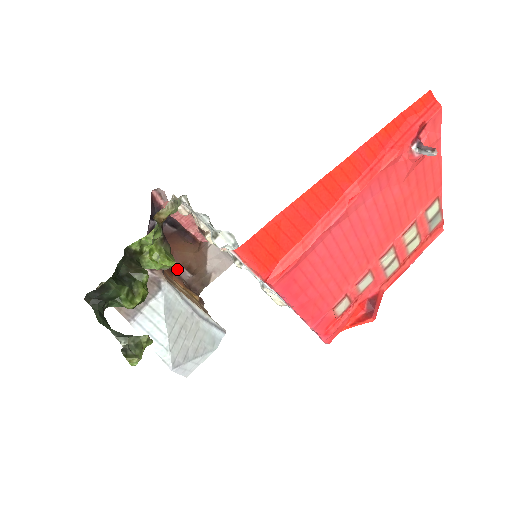
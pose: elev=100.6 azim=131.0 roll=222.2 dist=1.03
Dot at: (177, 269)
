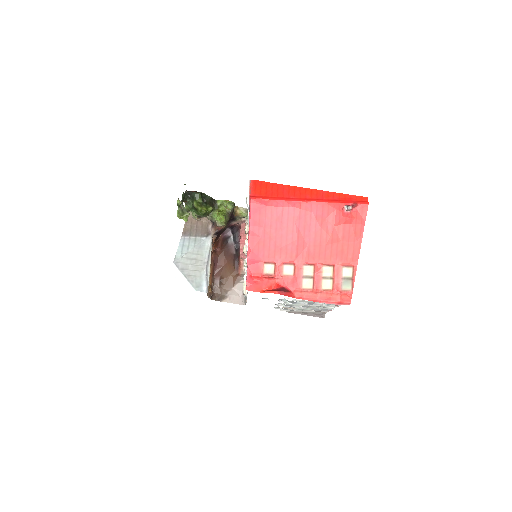
Dot at: (216, 276)
